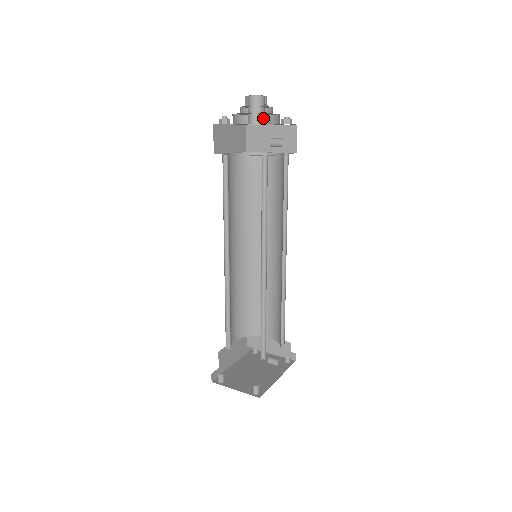
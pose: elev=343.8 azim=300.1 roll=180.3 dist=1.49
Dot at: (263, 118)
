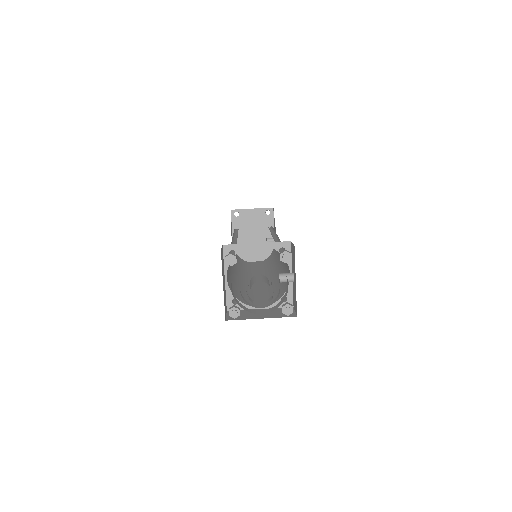
Dot at: occluded
